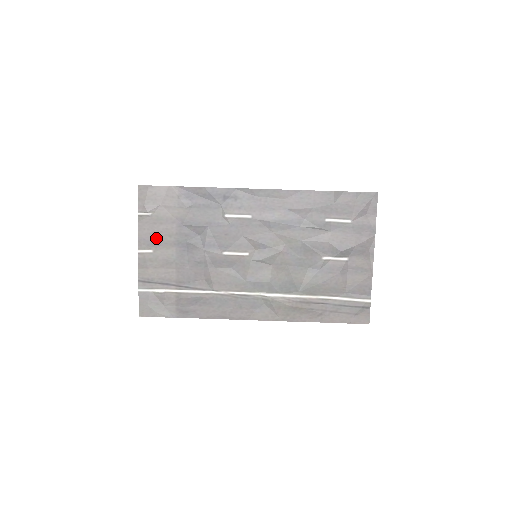
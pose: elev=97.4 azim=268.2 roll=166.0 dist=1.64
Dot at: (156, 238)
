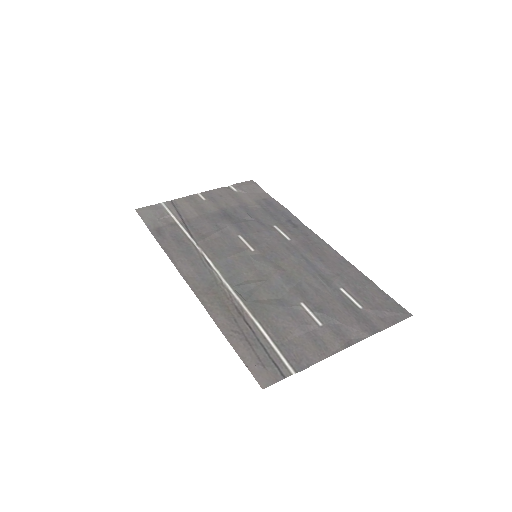
Dot at: (218, 198)
